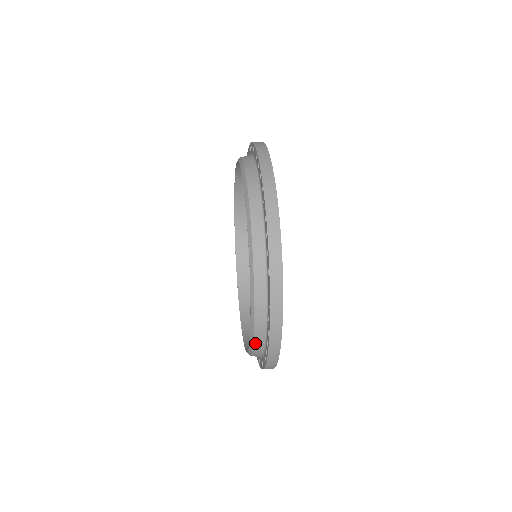
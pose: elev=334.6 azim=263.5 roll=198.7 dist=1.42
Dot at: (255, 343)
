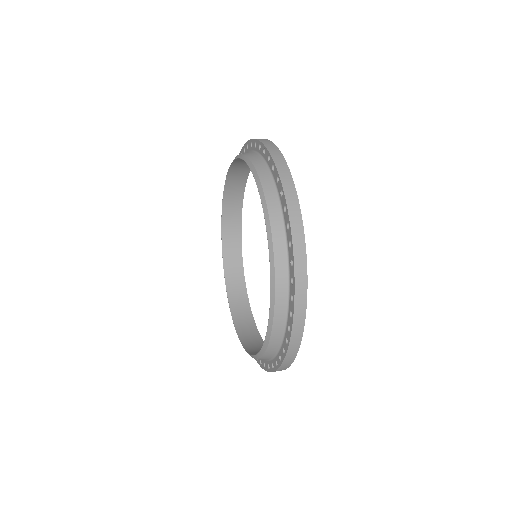
Dot at: (277, 277)
